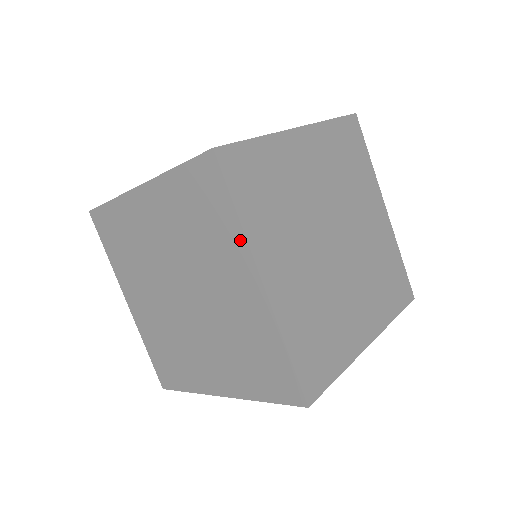
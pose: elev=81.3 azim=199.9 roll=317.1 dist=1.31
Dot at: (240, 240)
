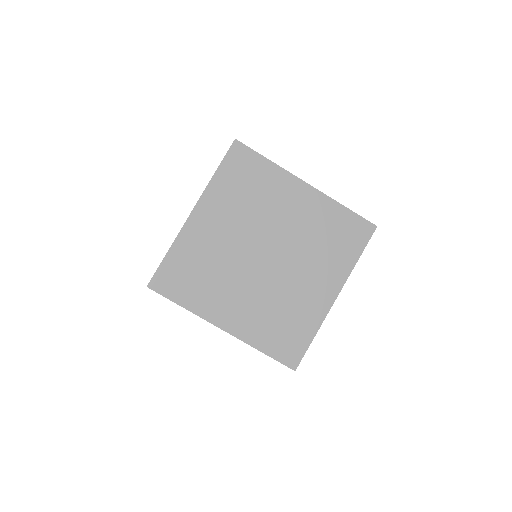
Dot at: (280, 173)
